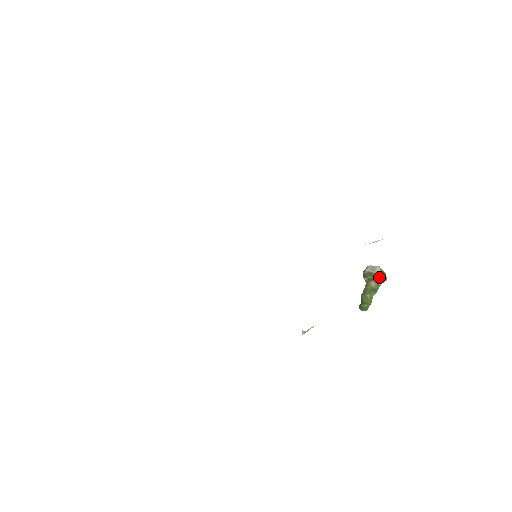
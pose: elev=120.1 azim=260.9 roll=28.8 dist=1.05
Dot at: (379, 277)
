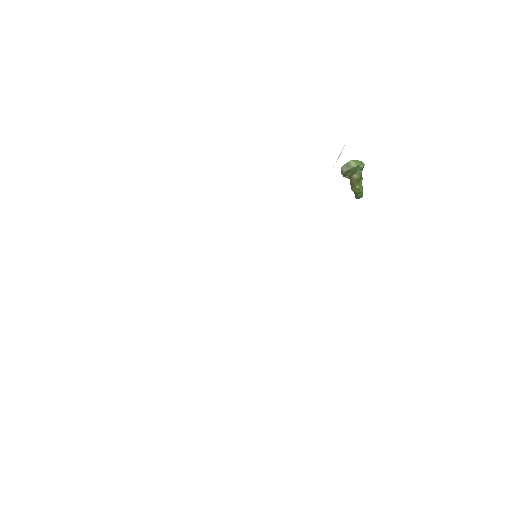
Dot at: (357, 168)
